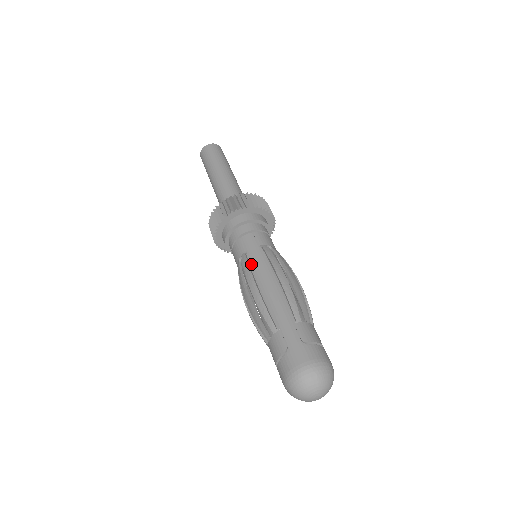
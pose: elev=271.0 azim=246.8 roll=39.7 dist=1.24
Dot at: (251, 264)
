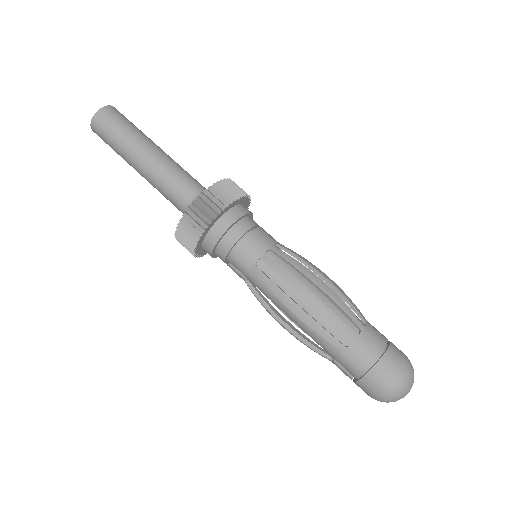
Dot at: (260, 290)
